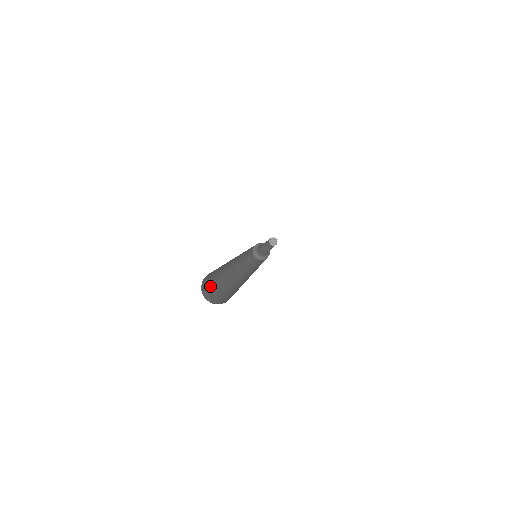
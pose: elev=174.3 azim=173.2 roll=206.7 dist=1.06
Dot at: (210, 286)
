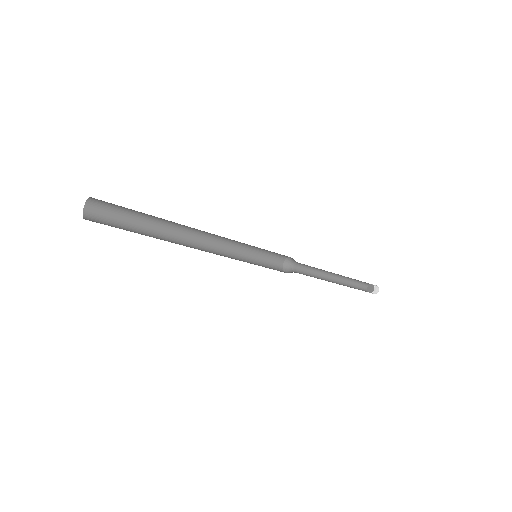
Dot at: (108, 225)
